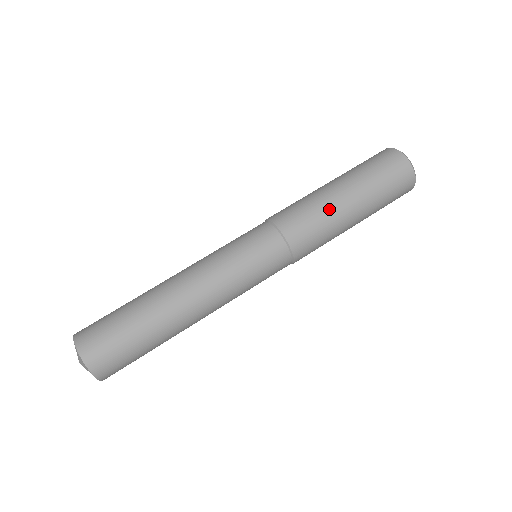
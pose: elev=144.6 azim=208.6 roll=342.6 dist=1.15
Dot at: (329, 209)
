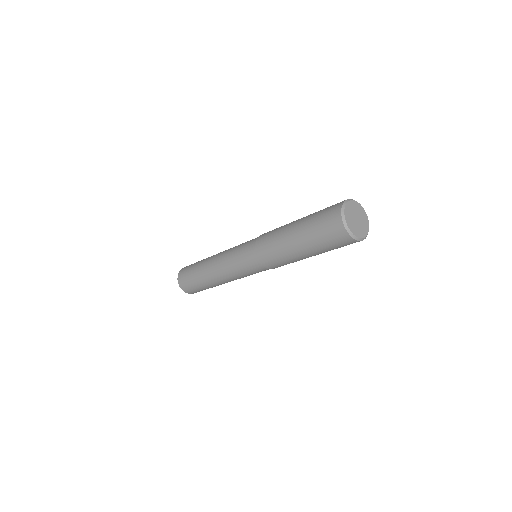
Dot at: (285, 251)
